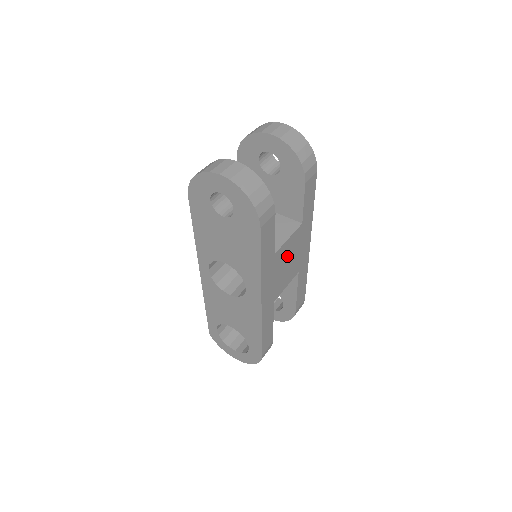
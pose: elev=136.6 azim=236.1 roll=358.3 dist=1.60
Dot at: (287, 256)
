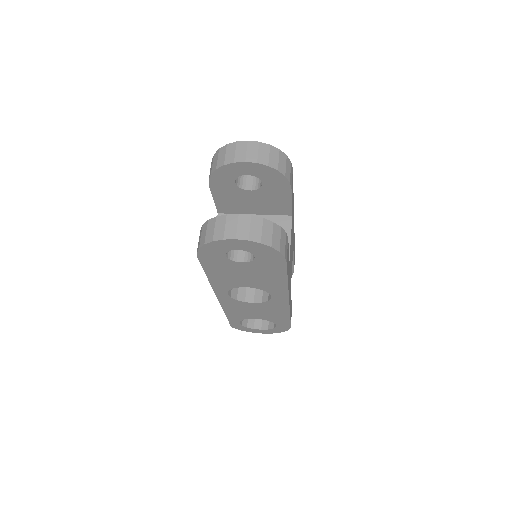
Dot at: (291, 250)
